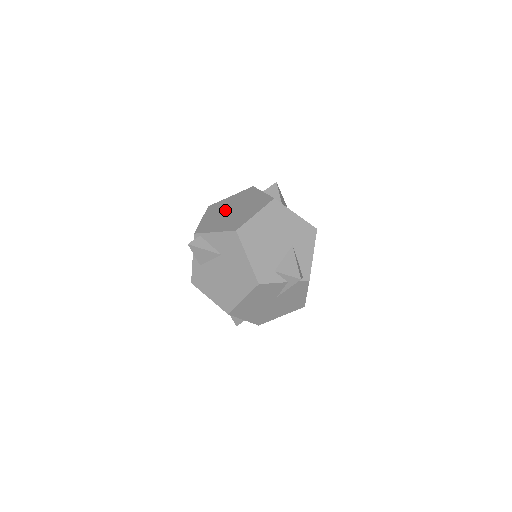
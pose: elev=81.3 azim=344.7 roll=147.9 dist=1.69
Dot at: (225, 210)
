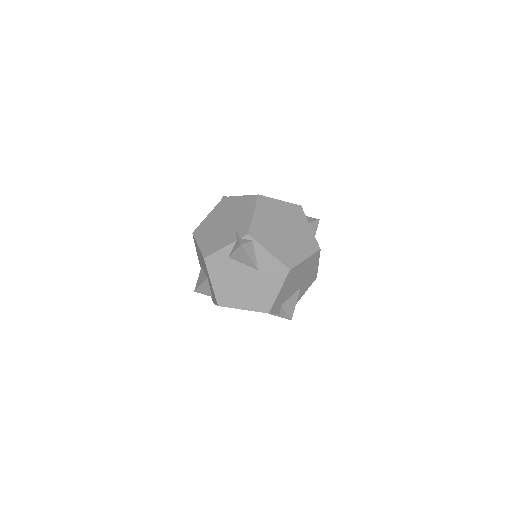
Dot at: (277, 222)
